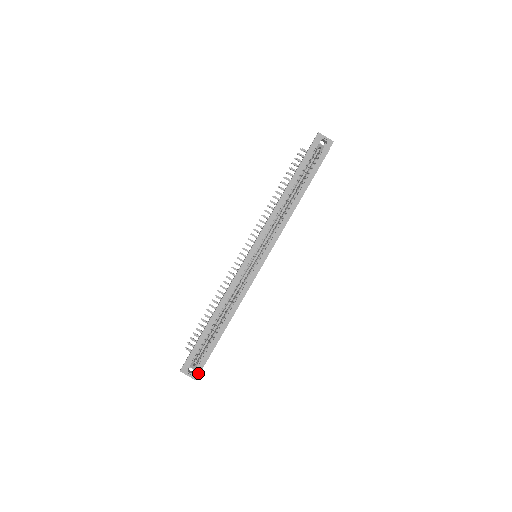
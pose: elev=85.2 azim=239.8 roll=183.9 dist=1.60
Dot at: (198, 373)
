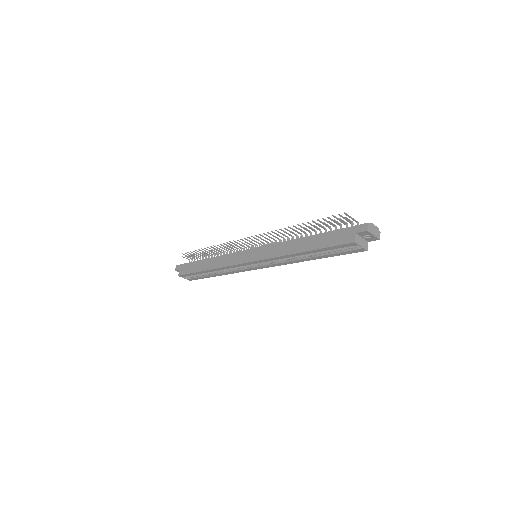
Dot at: occluded
